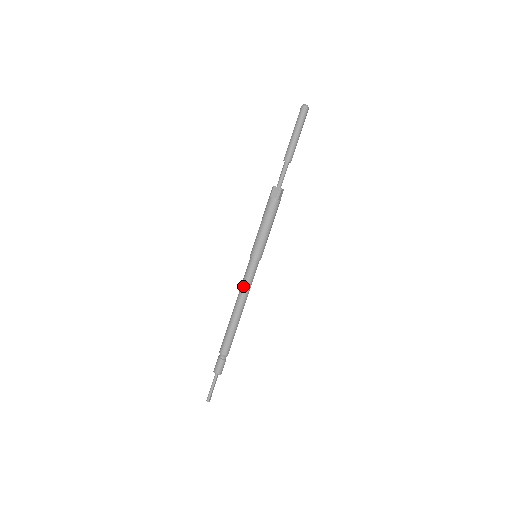
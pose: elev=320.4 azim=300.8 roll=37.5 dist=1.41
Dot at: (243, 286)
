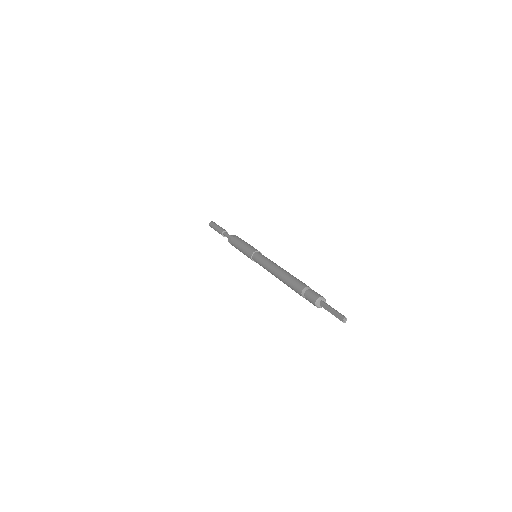
Dot at: (269, 260)
